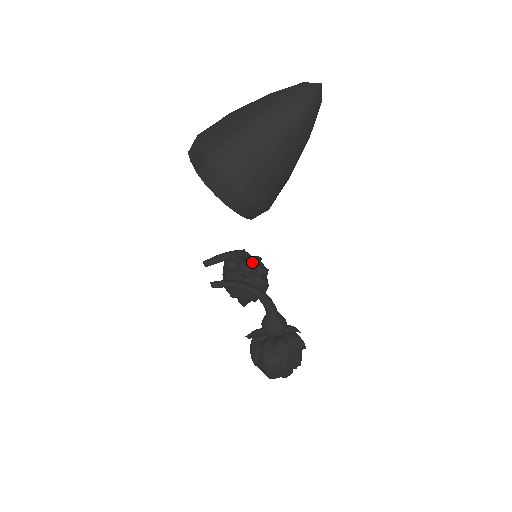
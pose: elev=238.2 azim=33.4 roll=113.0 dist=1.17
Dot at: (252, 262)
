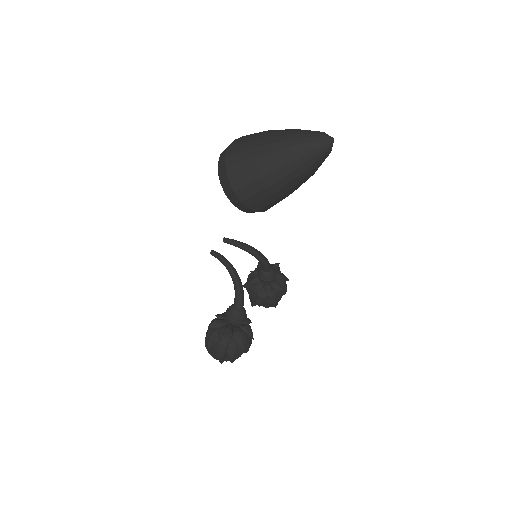
Dot at: (268, 270)
